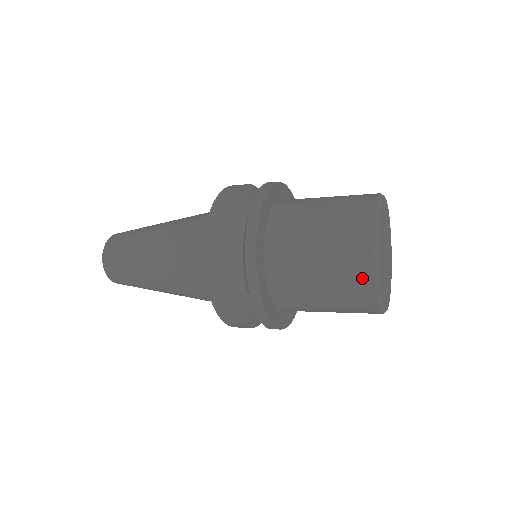
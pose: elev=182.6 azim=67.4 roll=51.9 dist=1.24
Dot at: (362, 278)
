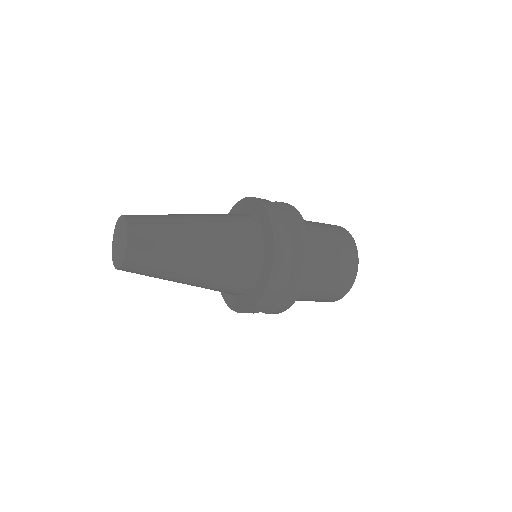
Dot at: (348, 239)
